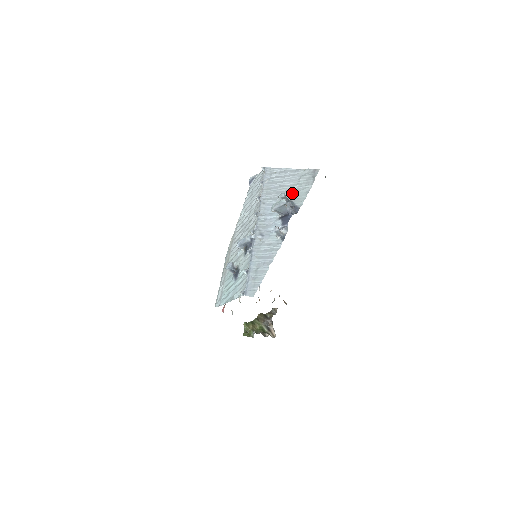
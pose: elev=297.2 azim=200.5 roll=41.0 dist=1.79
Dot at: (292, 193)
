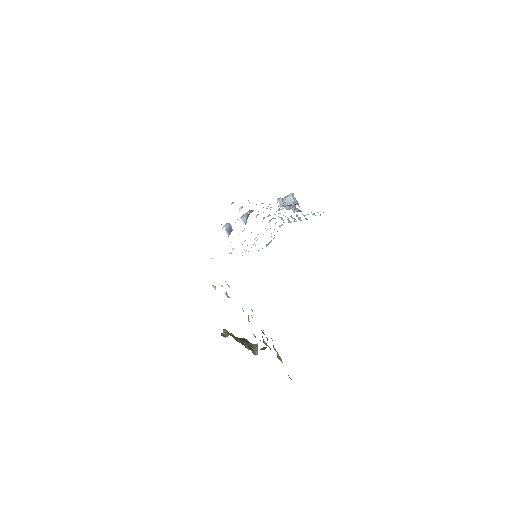
Dot at: (302, 214)
